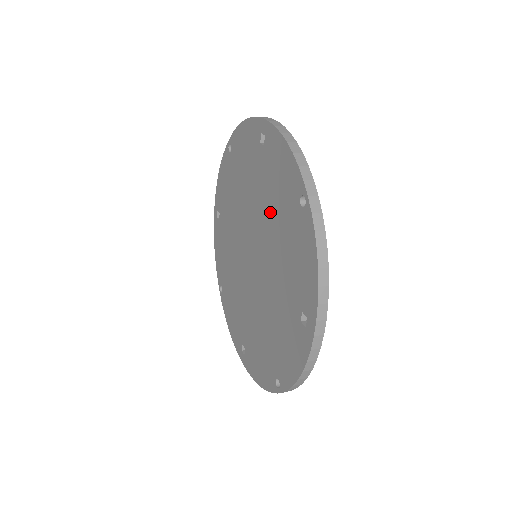
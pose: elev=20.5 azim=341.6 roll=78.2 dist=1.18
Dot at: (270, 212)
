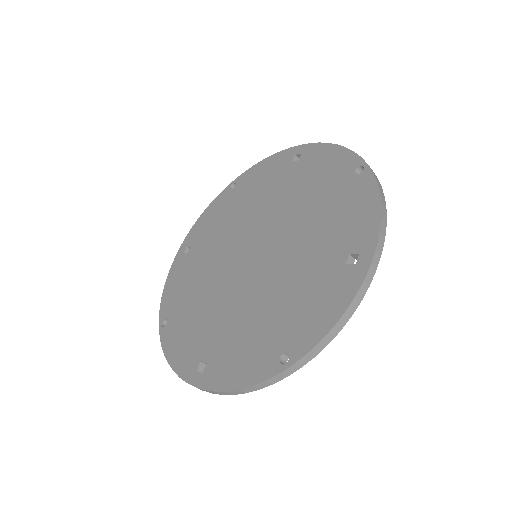
Dot at: (300, 201)
